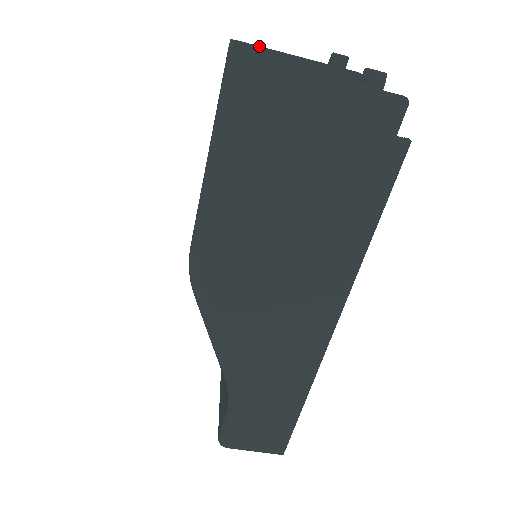
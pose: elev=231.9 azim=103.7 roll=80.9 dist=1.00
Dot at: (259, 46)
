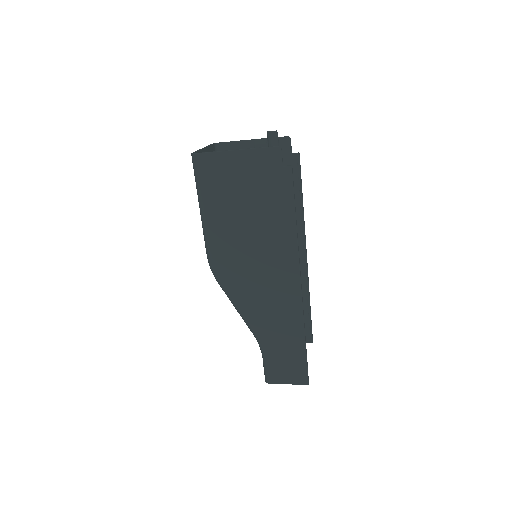
Dot at: (228, 142)
